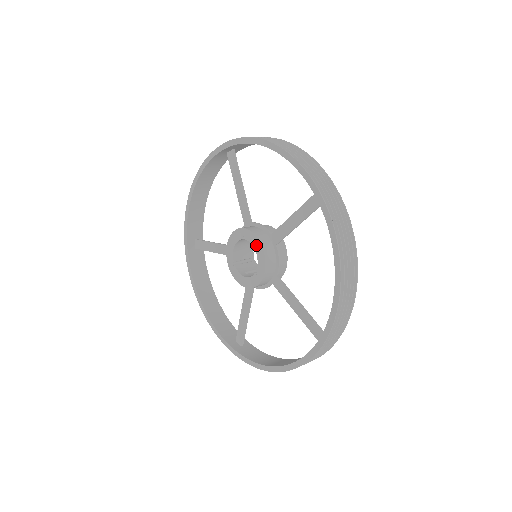
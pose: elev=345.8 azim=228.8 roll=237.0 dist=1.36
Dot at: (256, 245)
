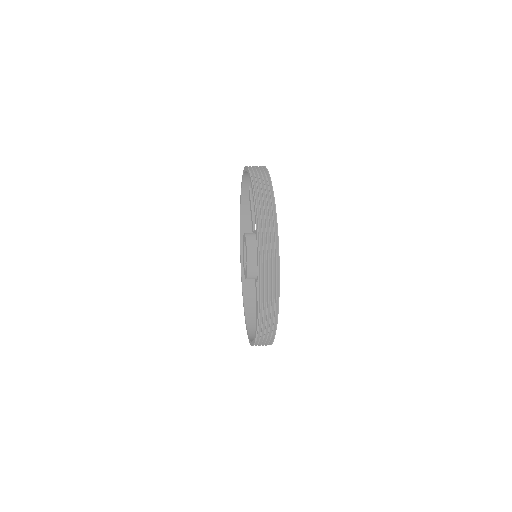
Dot at: (245, 242)
